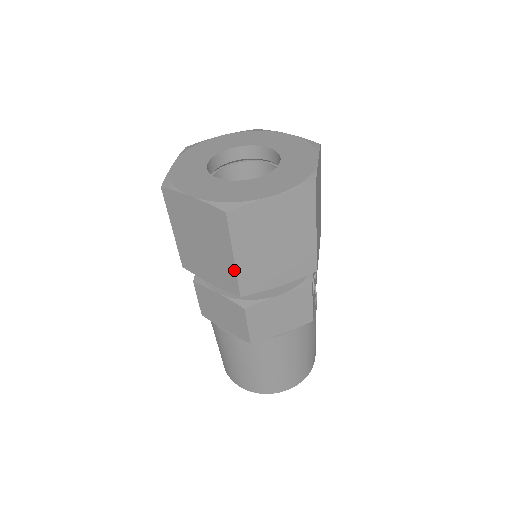
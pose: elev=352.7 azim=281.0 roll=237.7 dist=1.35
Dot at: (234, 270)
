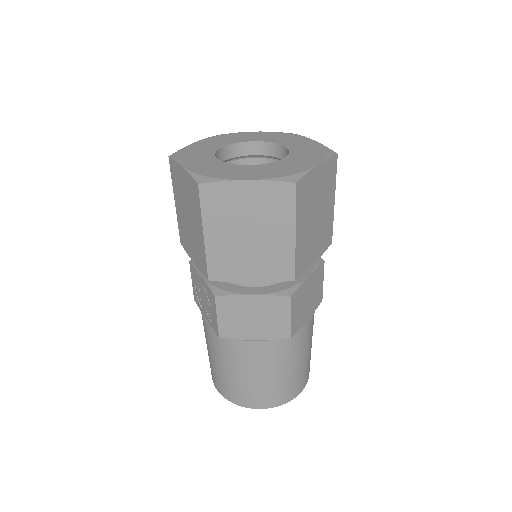
Dot at: (293, 250)
